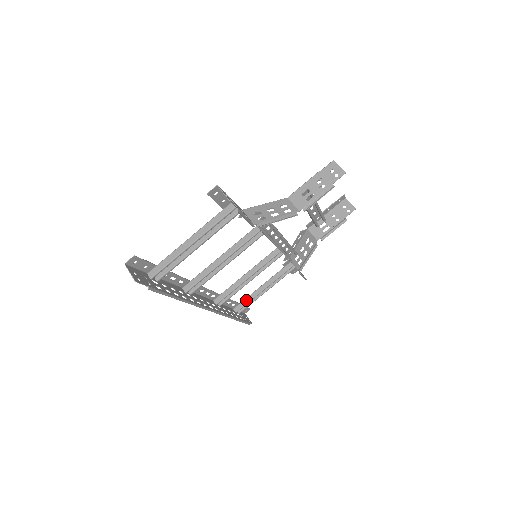
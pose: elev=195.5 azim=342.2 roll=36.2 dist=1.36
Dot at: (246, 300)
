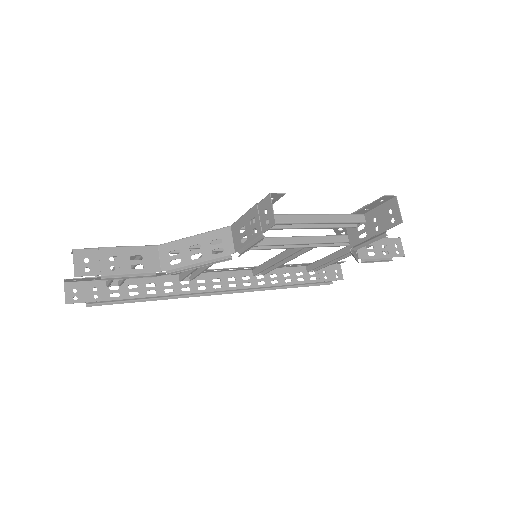
Dot at: (316, 263)
